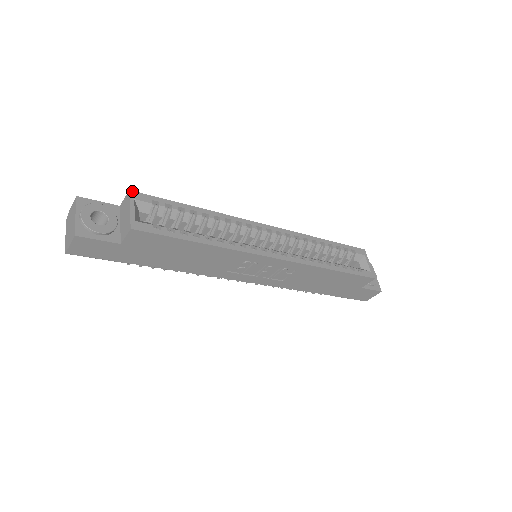
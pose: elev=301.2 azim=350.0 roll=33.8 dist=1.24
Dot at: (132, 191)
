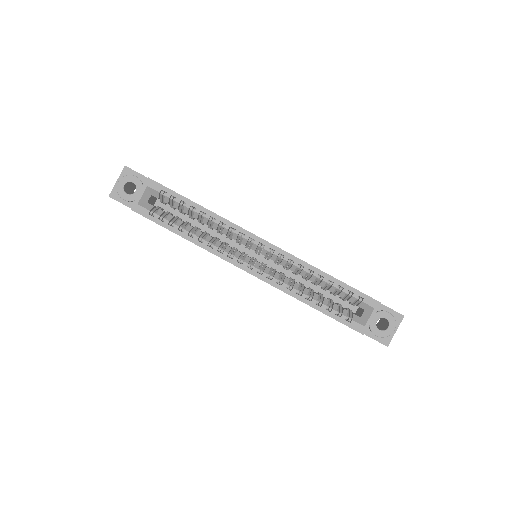
Dot at: occluded
